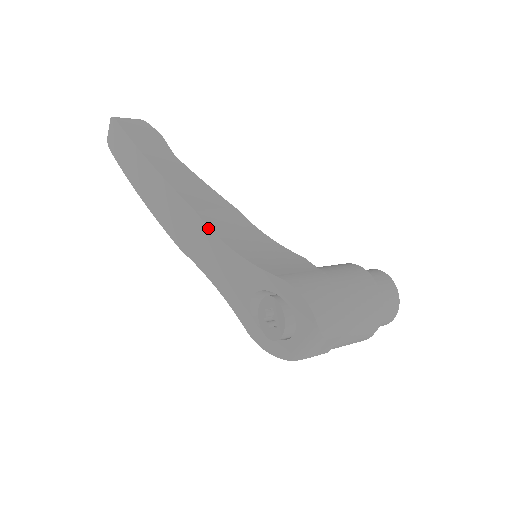
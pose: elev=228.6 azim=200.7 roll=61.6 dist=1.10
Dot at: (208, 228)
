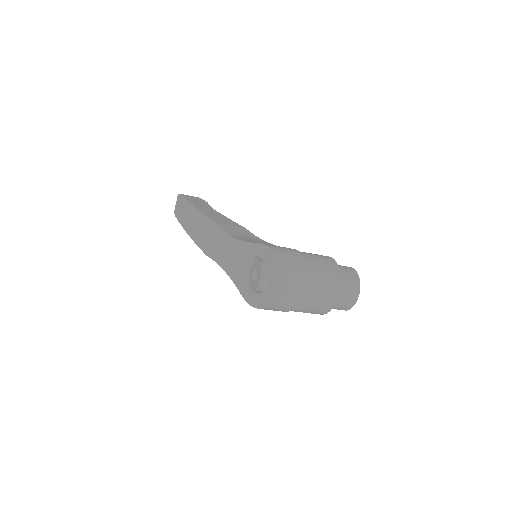
Dot at: (222, 230)
